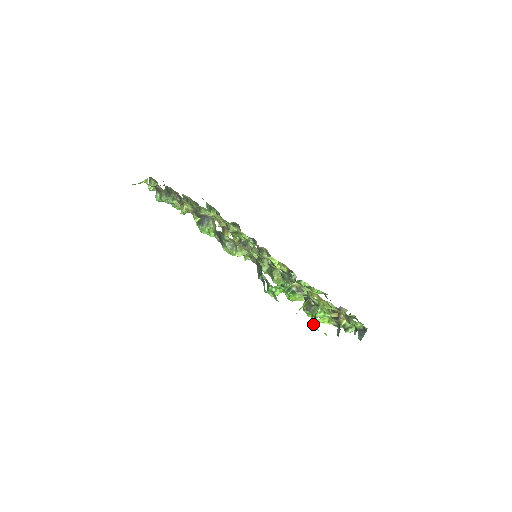
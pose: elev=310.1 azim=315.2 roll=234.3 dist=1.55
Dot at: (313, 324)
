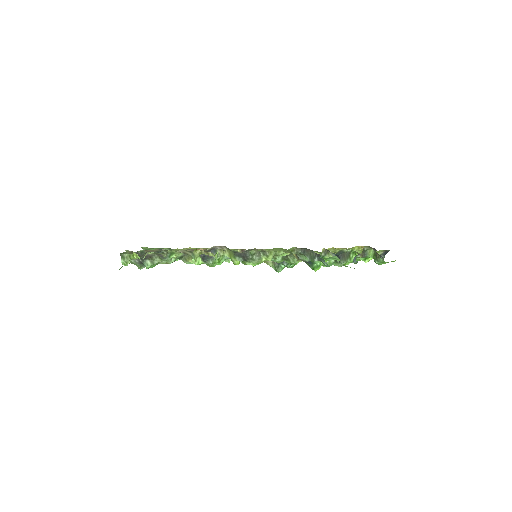
Dot at: (379, 262)
